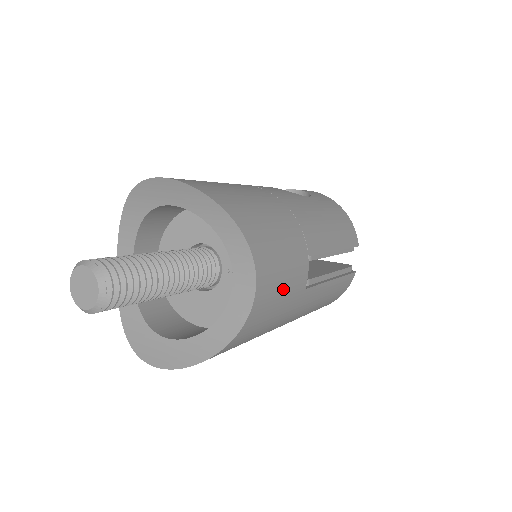
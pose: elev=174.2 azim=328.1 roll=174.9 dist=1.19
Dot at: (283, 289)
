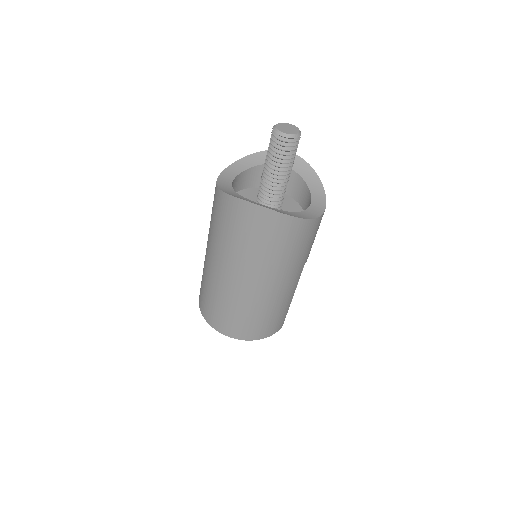
Dot at: (314, 239)
